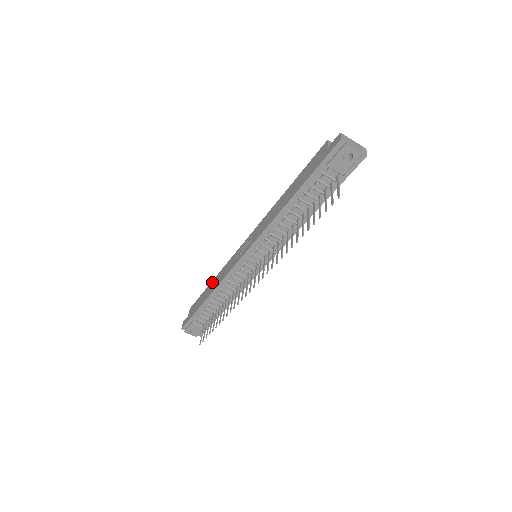
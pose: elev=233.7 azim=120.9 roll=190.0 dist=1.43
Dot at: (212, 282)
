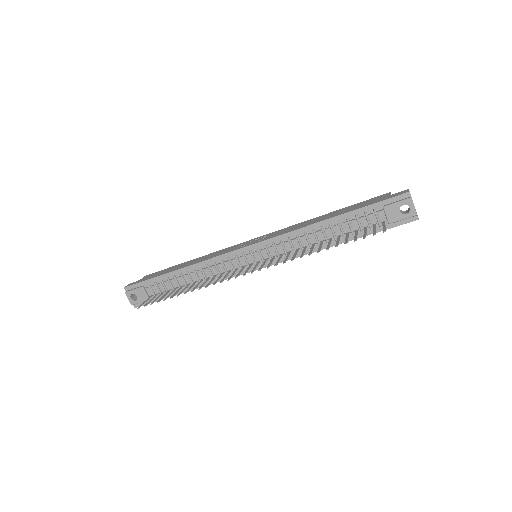
Dot at: (191, 260)
